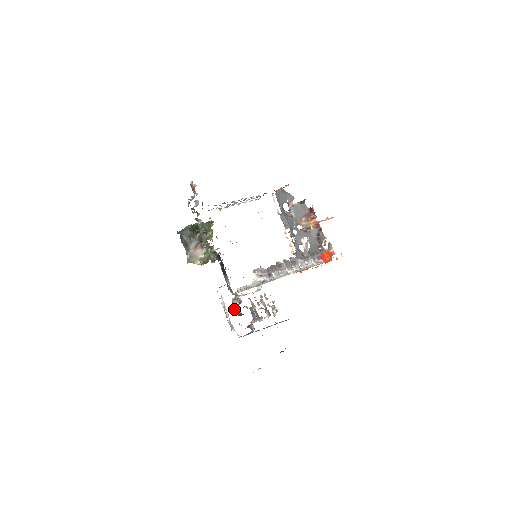
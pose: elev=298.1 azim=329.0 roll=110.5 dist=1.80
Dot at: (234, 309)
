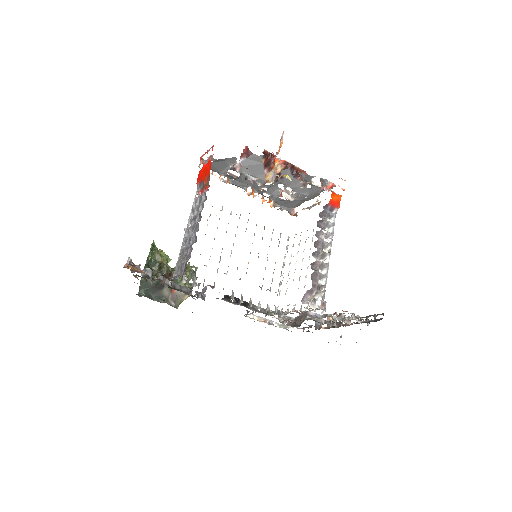
Dot at: (287, 325)
